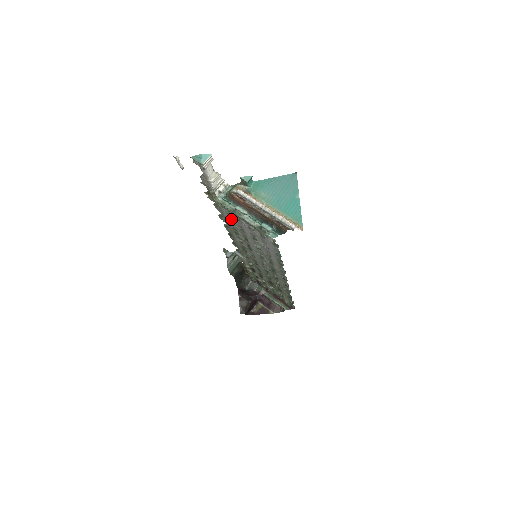
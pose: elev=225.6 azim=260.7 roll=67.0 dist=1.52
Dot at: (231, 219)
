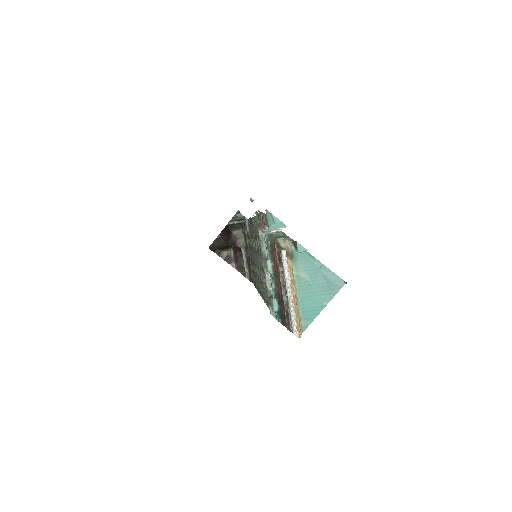
Dot at: occluded
